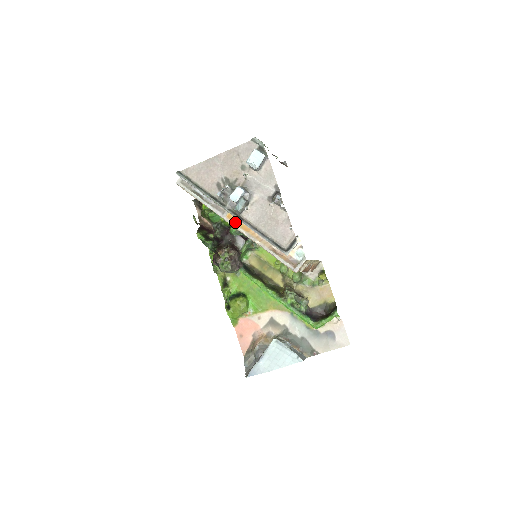
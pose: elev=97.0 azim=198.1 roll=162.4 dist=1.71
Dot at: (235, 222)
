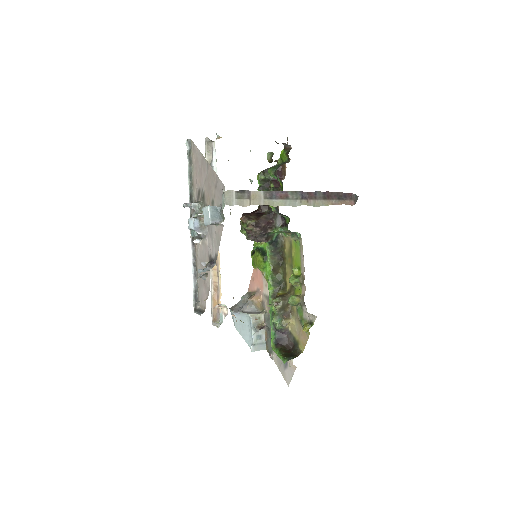
Dot at: occluded
